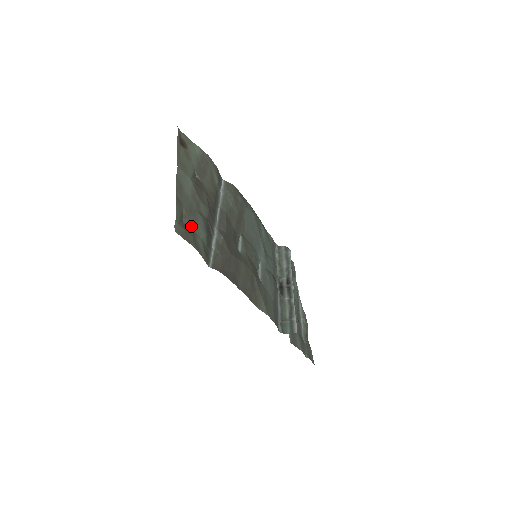
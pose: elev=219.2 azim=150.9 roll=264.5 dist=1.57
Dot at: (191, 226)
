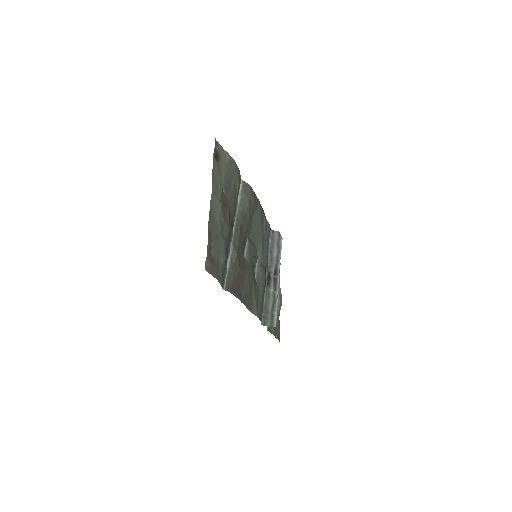
Dot at: (216, 255)
